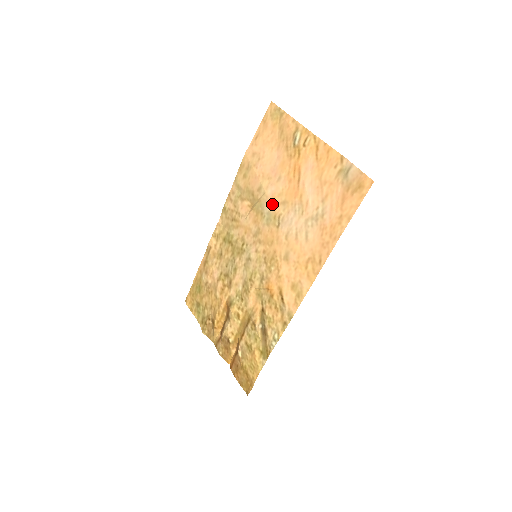
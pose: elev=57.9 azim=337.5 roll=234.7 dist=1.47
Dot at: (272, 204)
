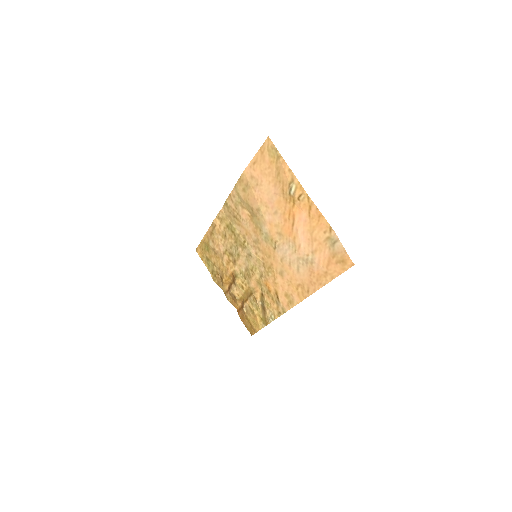
Dot at: (269, 229)
